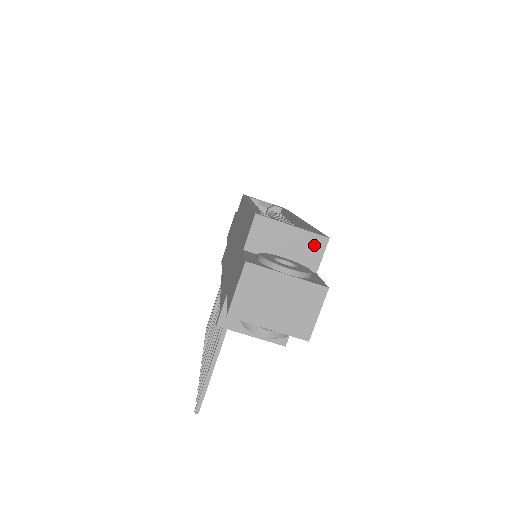
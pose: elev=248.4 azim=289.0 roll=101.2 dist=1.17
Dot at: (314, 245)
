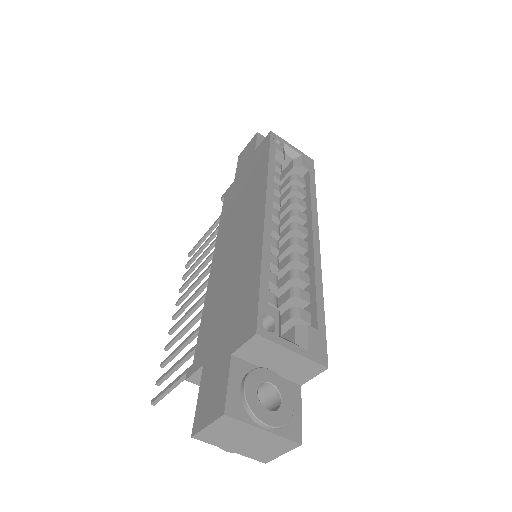
Dot at: (309, 369)
